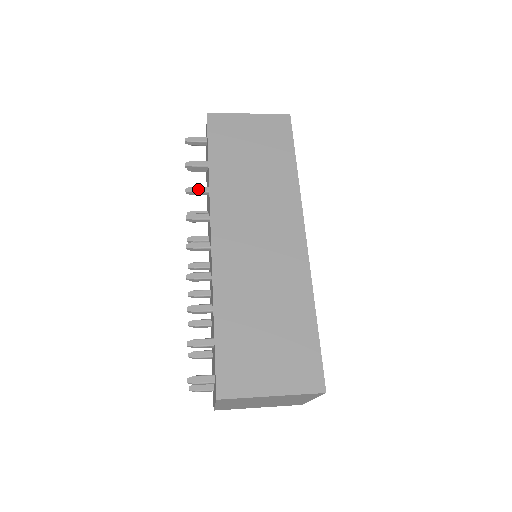
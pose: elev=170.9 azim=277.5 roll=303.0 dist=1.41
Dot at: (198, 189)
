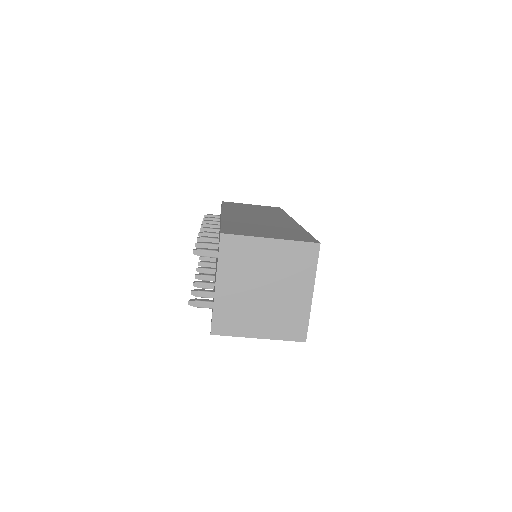
Dot at: (212, 221)
